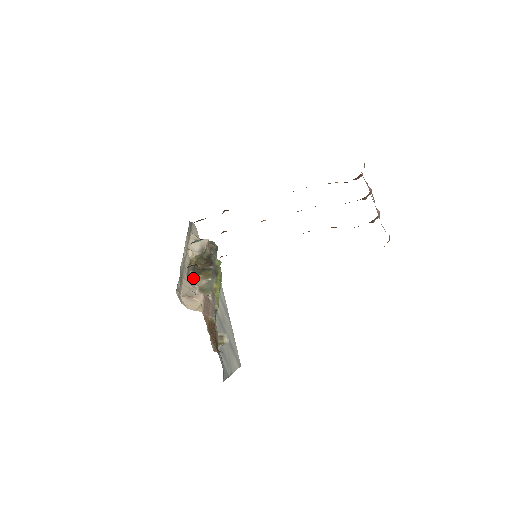
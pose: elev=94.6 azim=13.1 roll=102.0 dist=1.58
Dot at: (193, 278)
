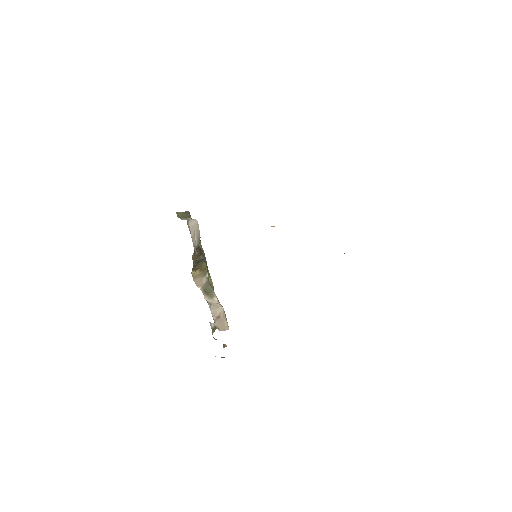
Dot at: (193, 277)
